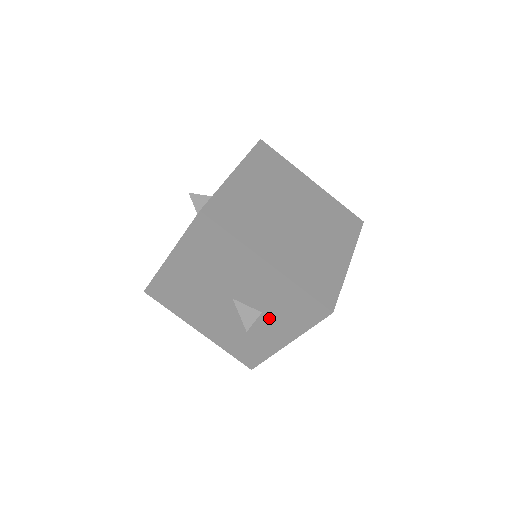
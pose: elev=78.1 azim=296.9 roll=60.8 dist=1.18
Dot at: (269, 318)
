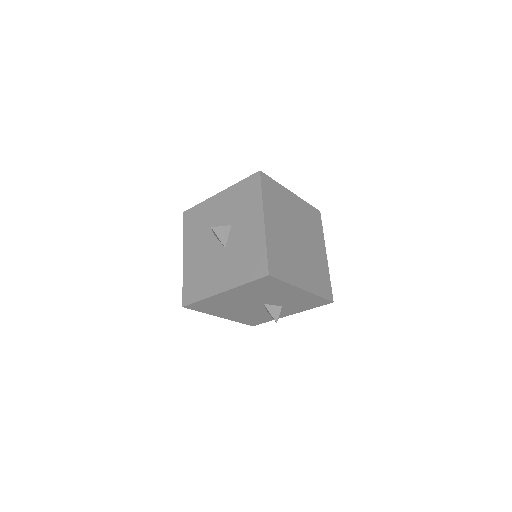
Dot at: (286, 308)
